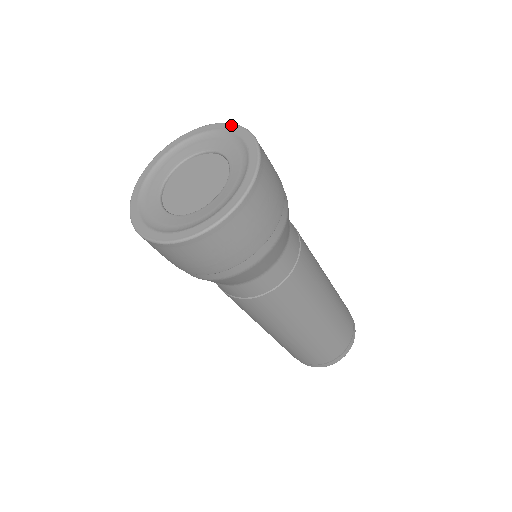
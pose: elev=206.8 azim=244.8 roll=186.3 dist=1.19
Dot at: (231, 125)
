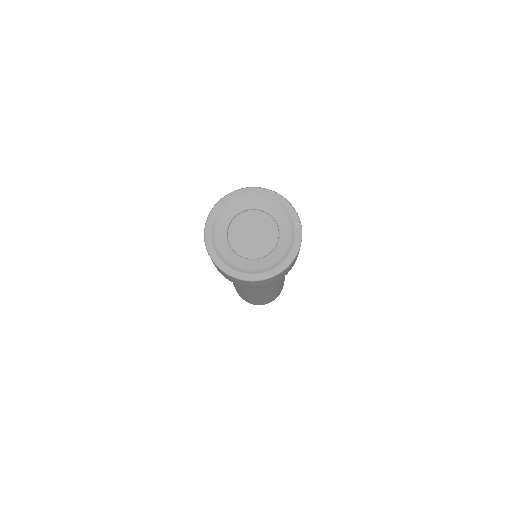
Dot at: (278, 195)
